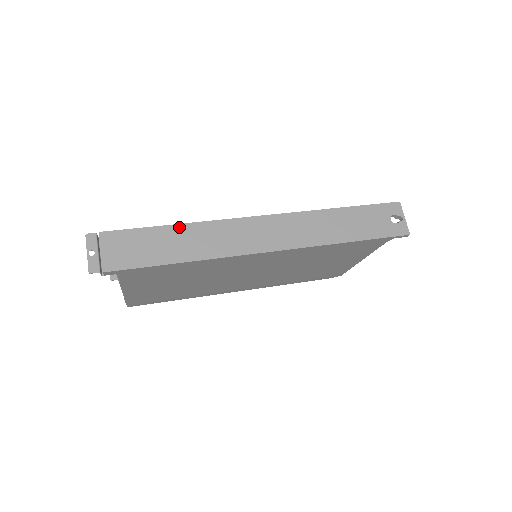
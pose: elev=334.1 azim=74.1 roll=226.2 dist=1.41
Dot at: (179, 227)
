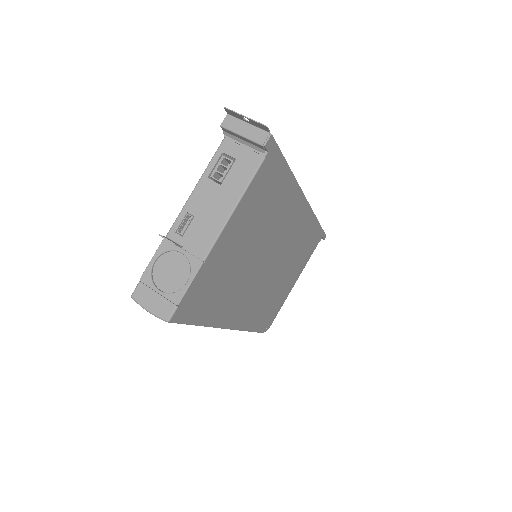
Dot at: occluded
